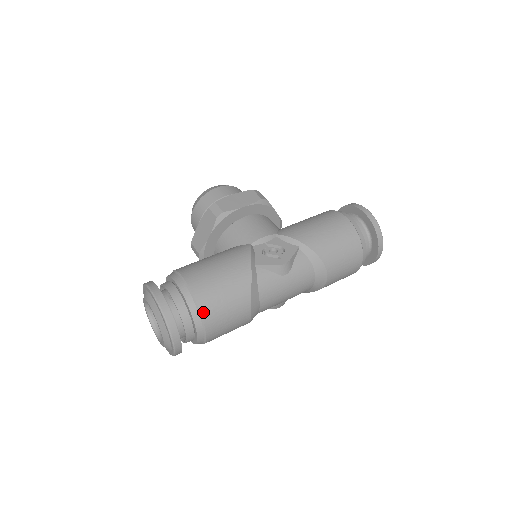
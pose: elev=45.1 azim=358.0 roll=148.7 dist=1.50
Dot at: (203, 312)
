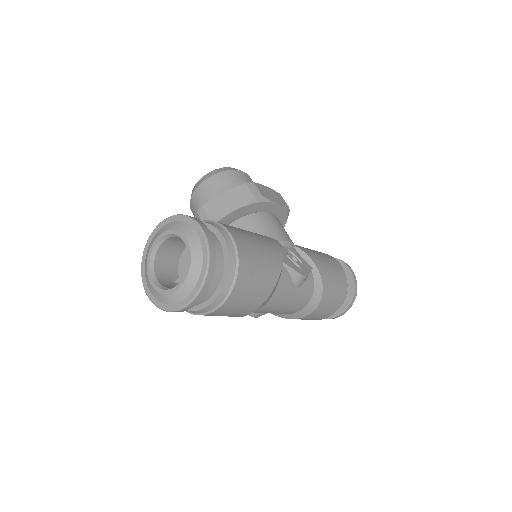
Dot at: (239, 279)
